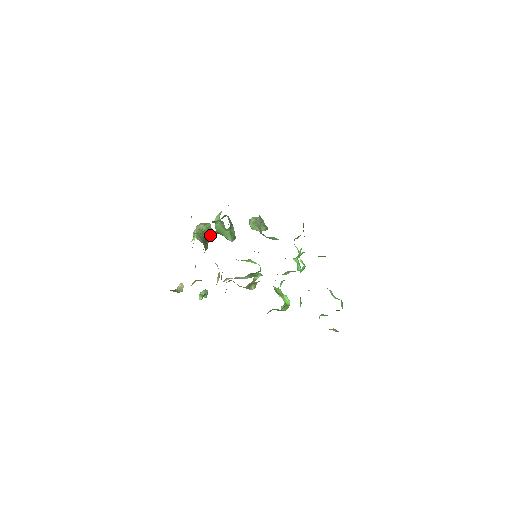
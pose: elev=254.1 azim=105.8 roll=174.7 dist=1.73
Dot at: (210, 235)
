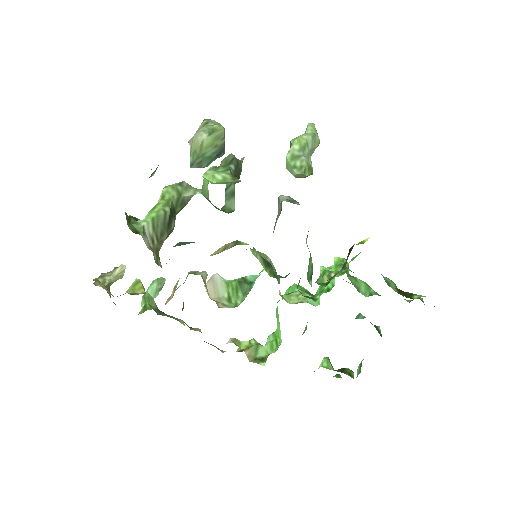
Dot at: (190, 198)
